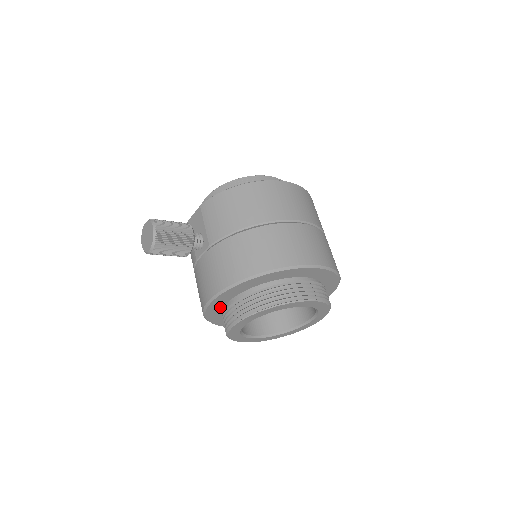
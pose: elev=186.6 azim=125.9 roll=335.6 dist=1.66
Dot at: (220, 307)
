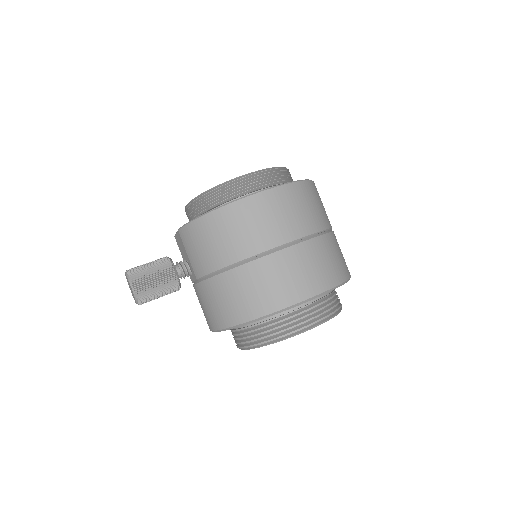
Dot at: occluded
